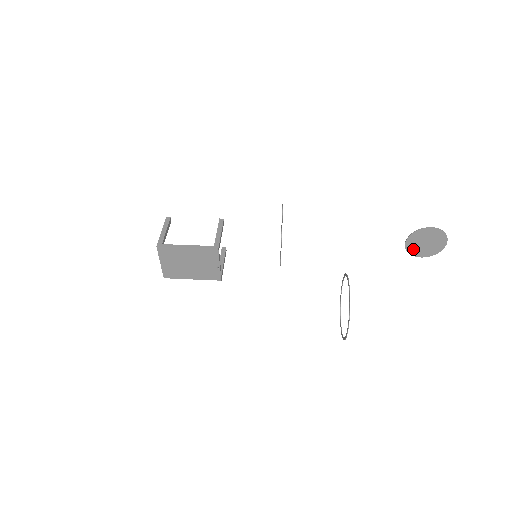
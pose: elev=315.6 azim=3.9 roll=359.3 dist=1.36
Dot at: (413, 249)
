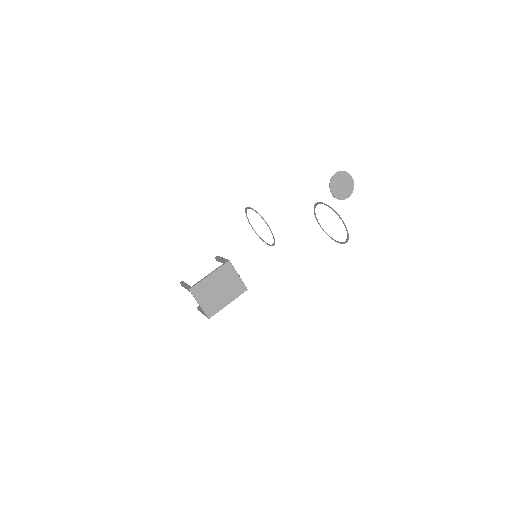
Dot at: (339, 195)
